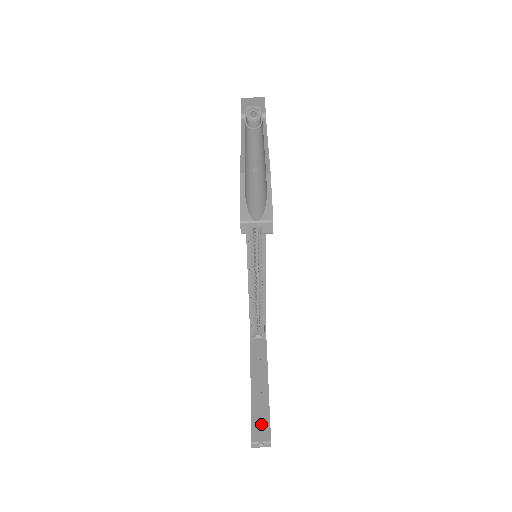
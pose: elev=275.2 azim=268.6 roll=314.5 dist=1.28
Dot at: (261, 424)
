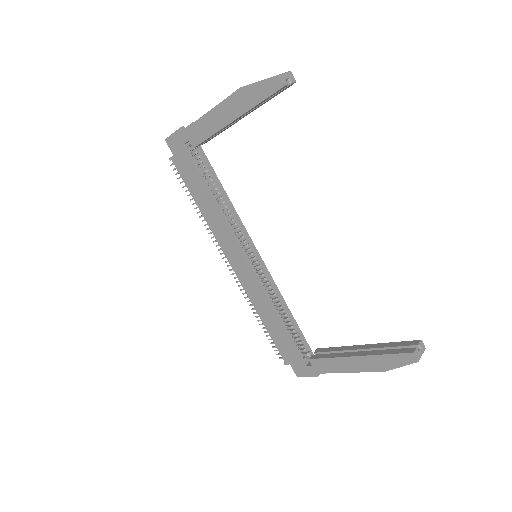
Dot at: occluded
